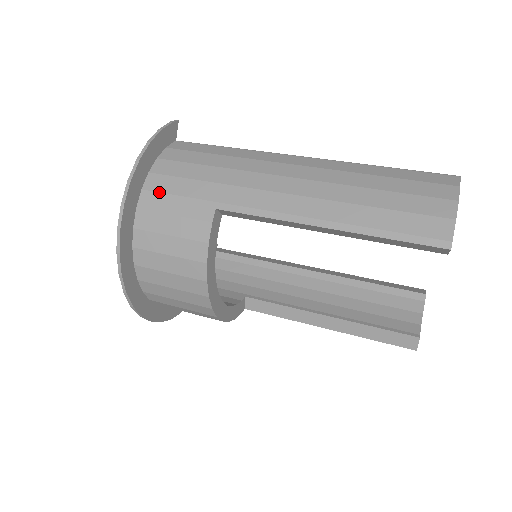
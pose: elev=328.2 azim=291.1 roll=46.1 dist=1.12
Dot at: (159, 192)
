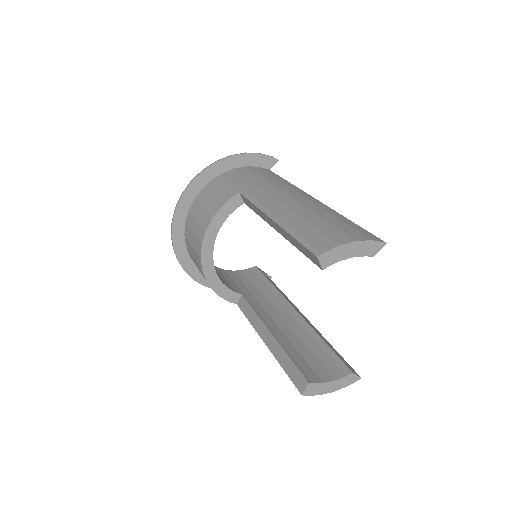
Dot at: (227, 177)
